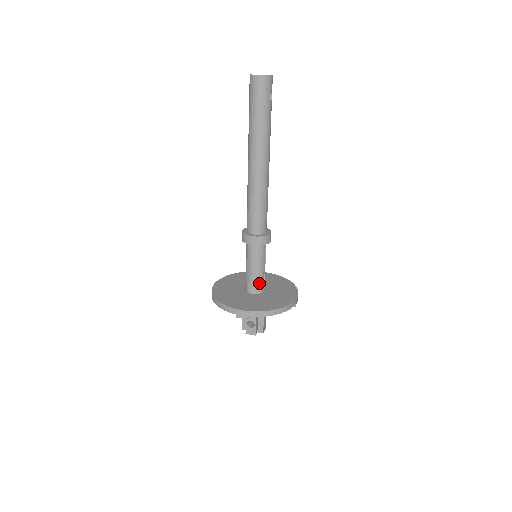
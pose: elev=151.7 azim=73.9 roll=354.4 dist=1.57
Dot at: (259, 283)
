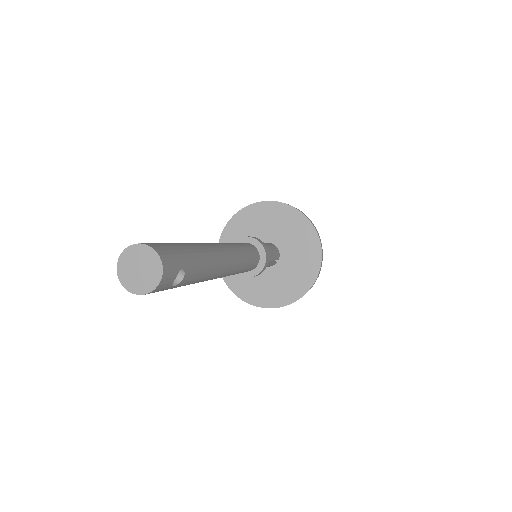
Dot at: occluded
